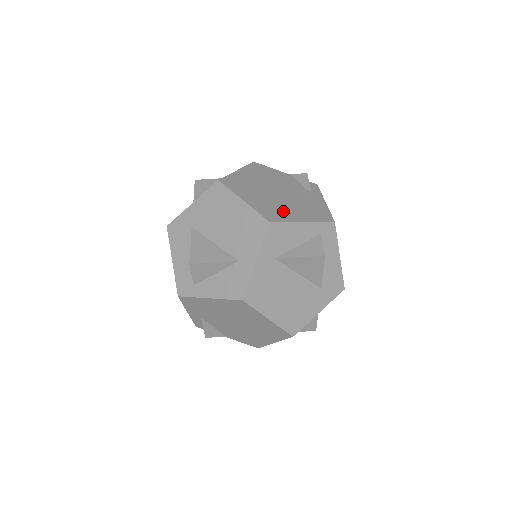
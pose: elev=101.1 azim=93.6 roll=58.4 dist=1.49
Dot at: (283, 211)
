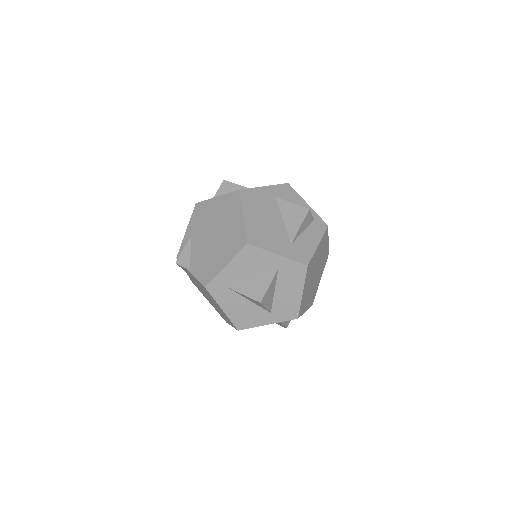
Dot at: occluded
